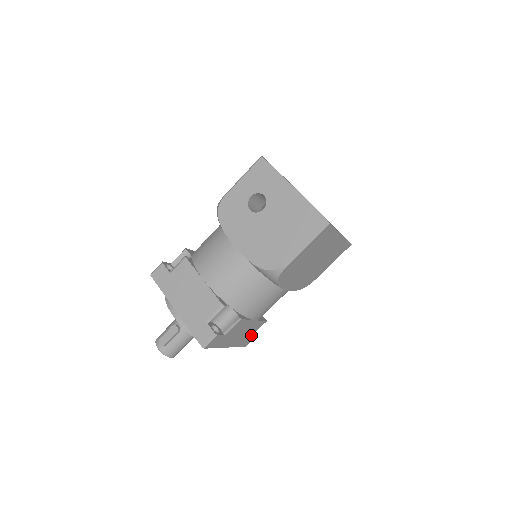
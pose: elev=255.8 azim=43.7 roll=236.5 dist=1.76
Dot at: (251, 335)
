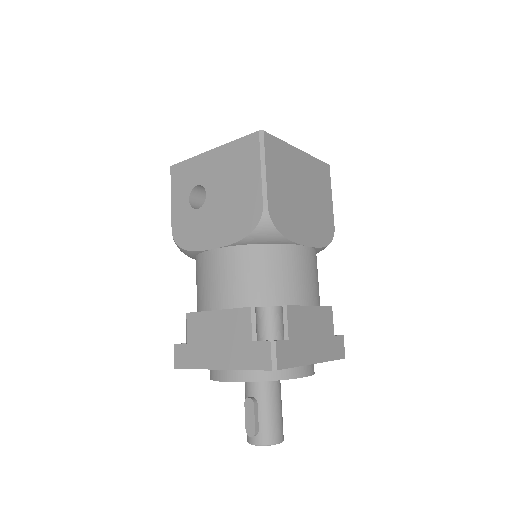
Dot at: (332, 336)
